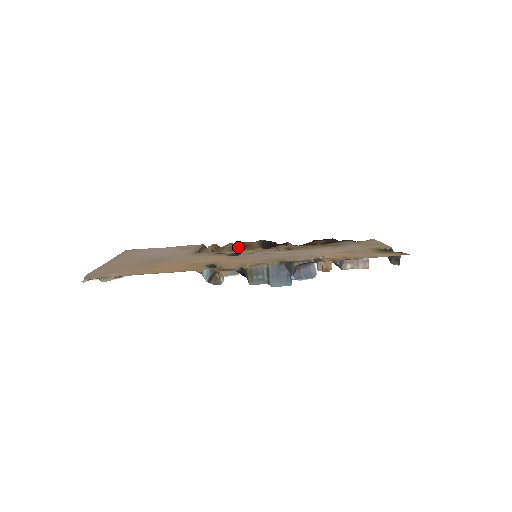
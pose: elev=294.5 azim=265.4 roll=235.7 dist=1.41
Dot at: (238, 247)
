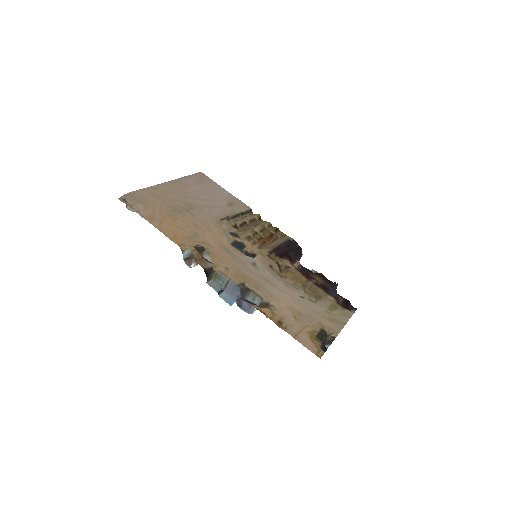
Dot at: (260, 235)
